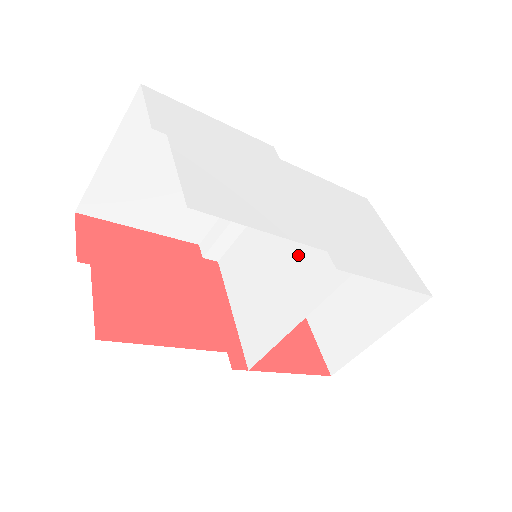
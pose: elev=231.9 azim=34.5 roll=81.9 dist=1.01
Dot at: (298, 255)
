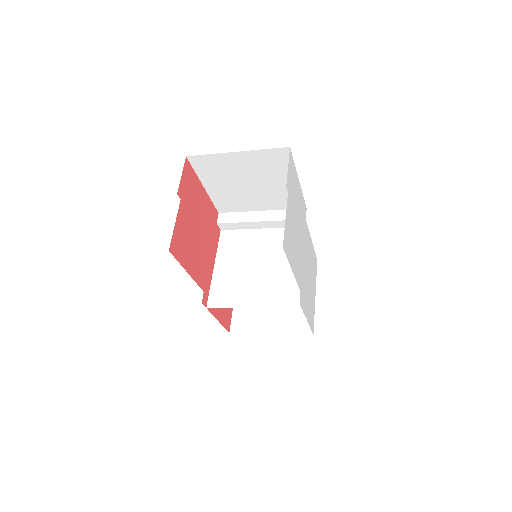
Dot at: (278, 274)
